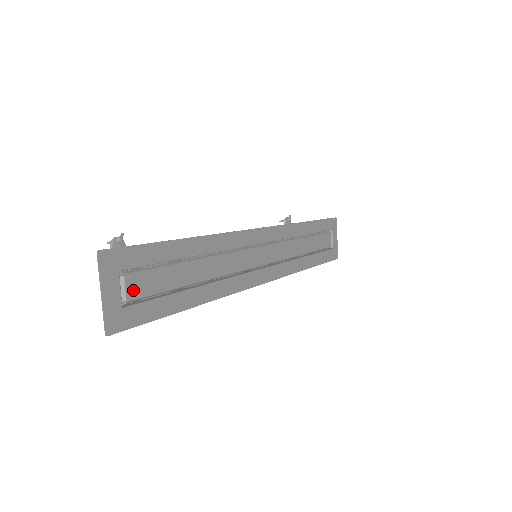
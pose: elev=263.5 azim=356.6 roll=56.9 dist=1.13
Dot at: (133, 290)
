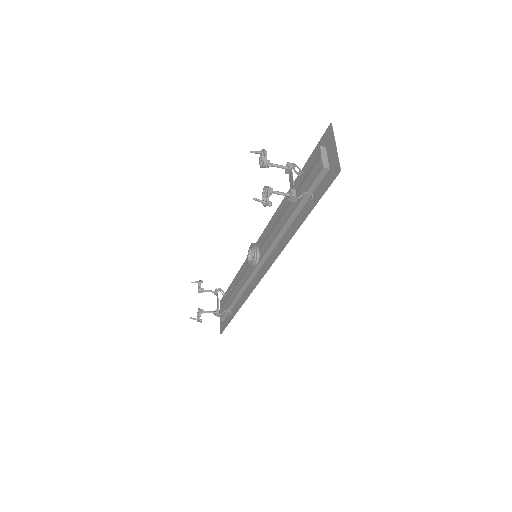
Dot at: occluded
